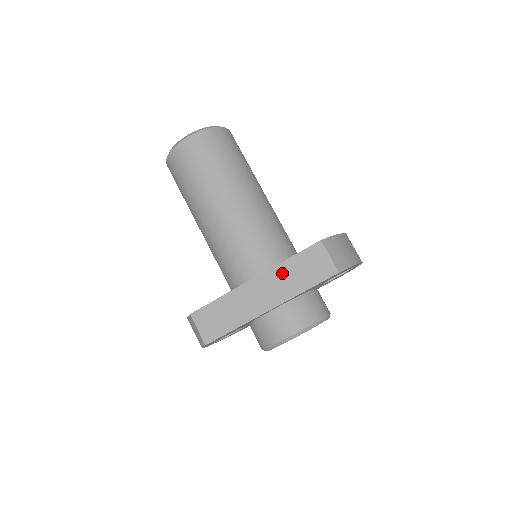
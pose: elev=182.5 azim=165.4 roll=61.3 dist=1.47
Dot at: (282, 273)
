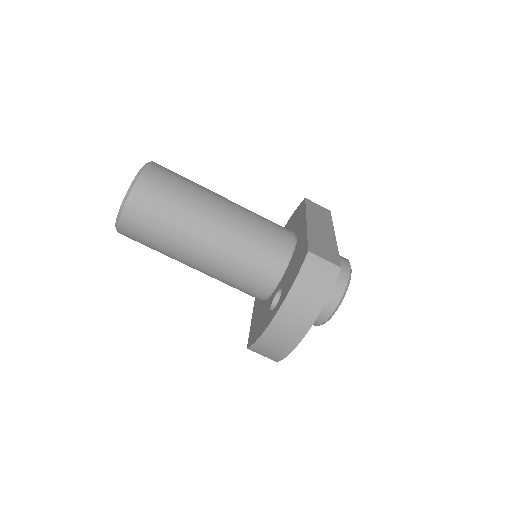
Dot at: (313, 215)
